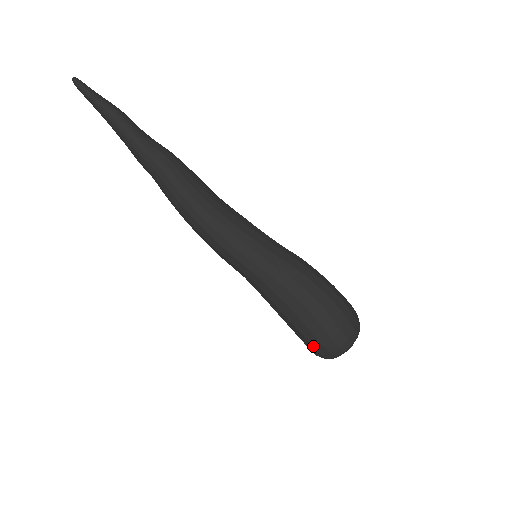
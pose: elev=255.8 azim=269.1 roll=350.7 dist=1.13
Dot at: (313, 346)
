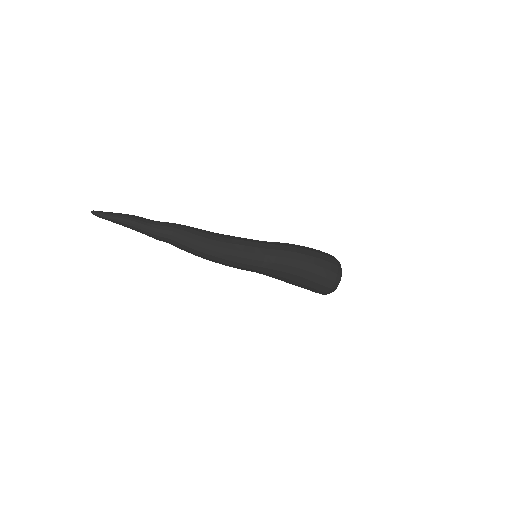
Dot at: (315, 292)
